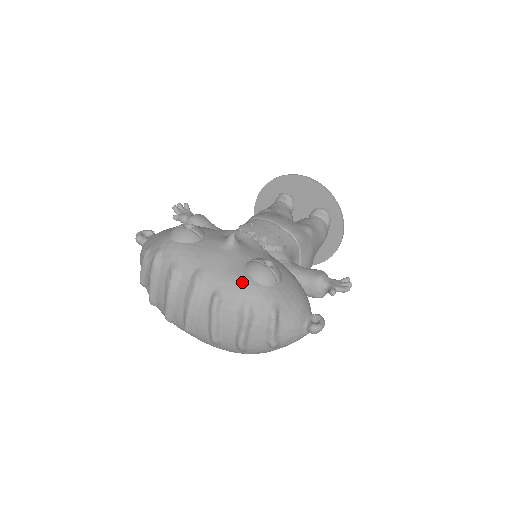
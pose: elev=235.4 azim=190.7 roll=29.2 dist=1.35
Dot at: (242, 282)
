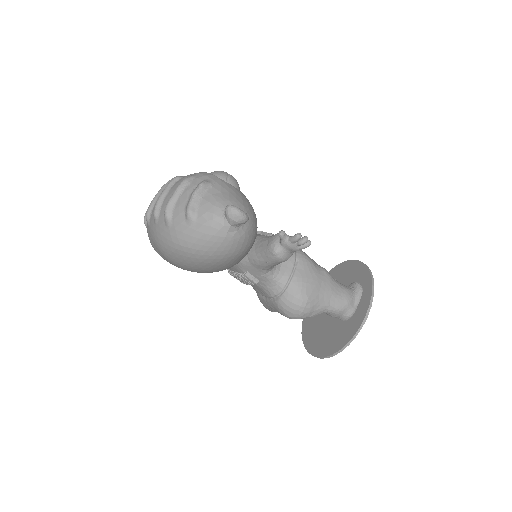
Dot at: (201, 172)
